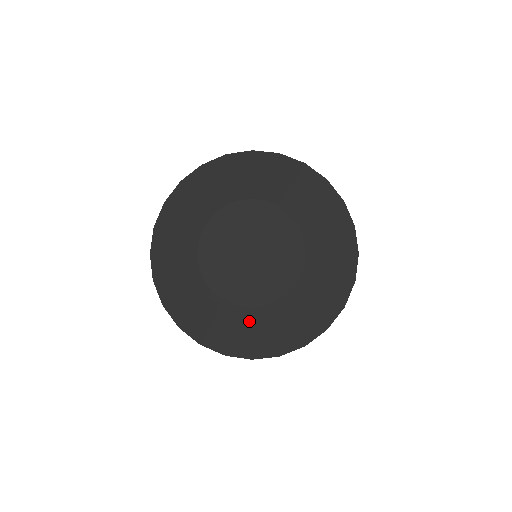
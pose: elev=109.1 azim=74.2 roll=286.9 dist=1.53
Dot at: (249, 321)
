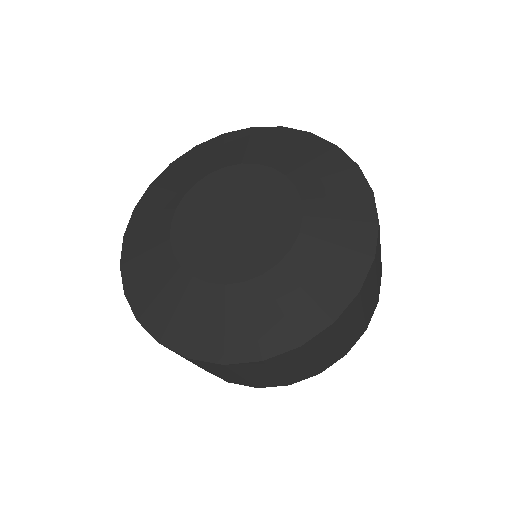
Dot at: (182, 292)
